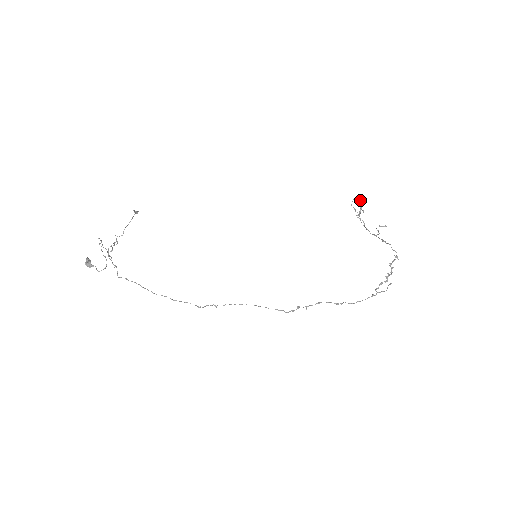
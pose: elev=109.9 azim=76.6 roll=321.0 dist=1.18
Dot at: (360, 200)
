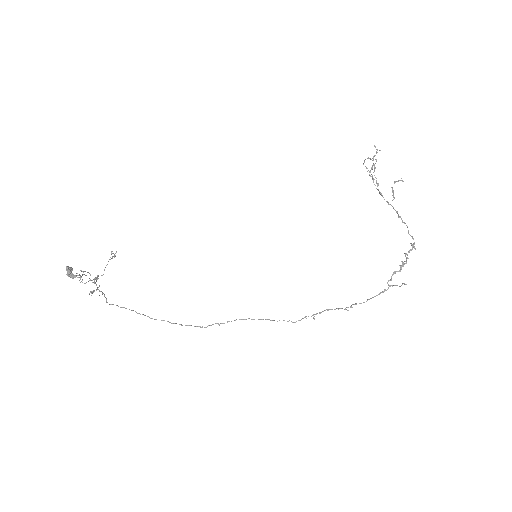
Dot at: (375, 167)
